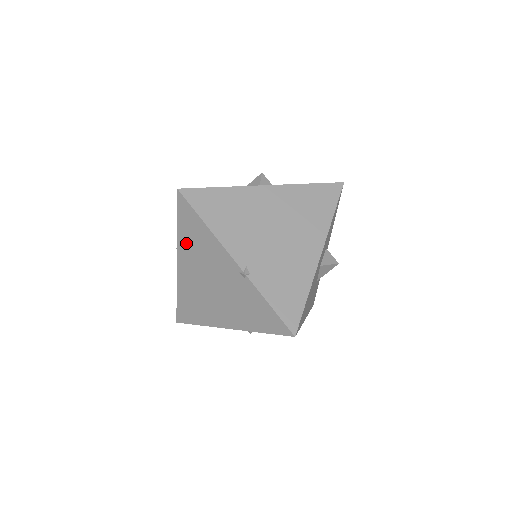
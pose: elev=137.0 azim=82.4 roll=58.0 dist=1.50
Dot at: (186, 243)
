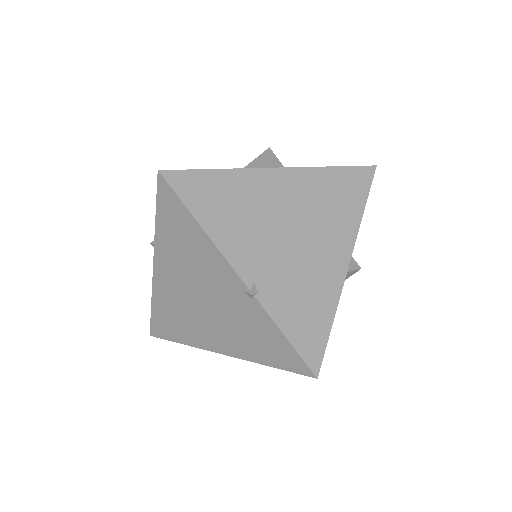
Dot at: (168, 243)
